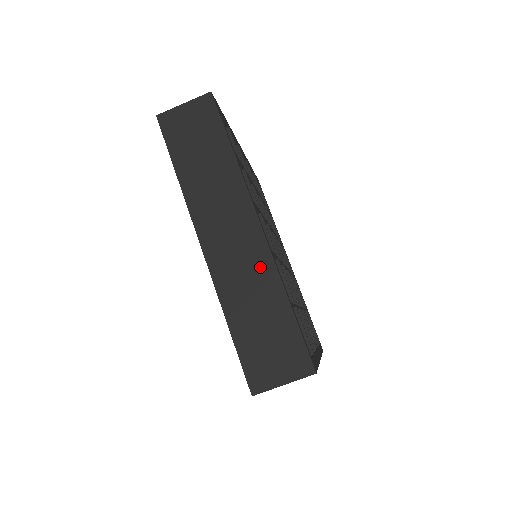
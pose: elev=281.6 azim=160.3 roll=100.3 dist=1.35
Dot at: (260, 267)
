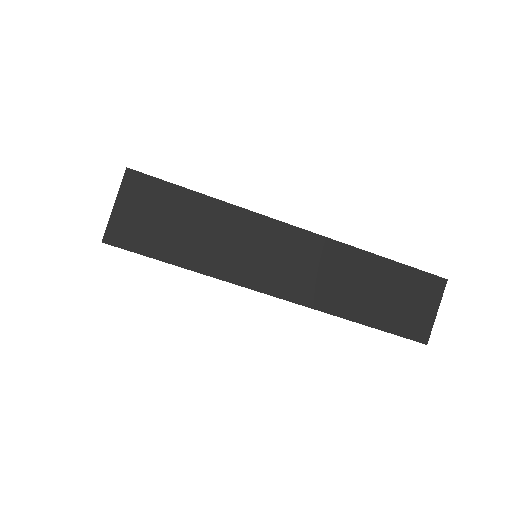
Dot at: (335, 258)
